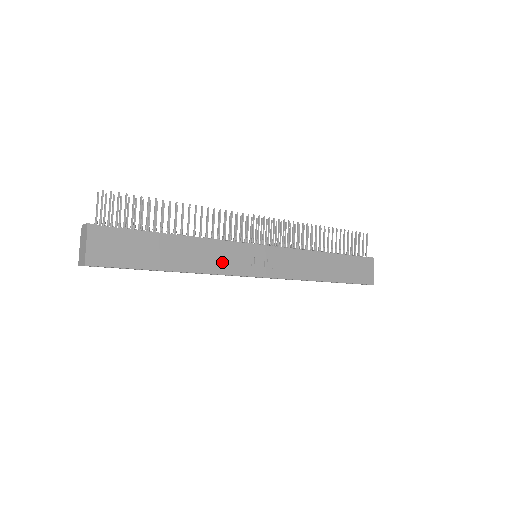
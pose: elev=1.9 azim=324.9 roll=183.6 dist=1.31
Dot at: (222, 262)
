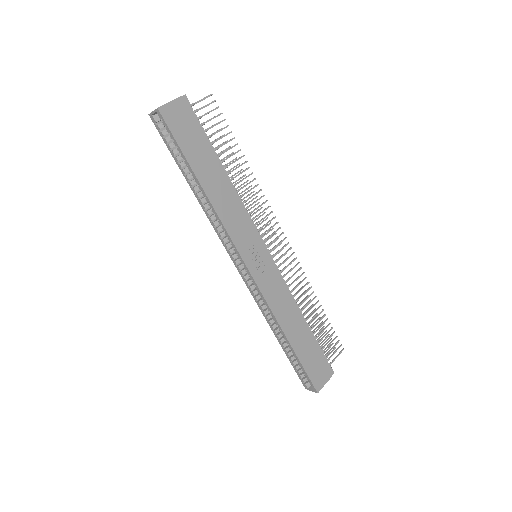
Dot at: (234, 222)
